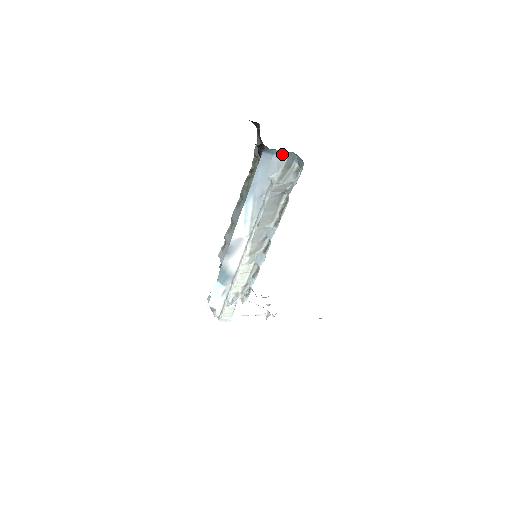
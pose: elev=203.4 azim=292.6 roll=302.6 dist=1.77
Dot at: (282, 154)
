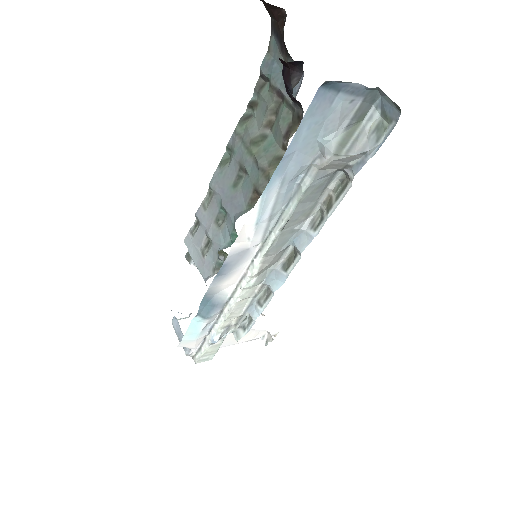
Dot at: (355, 91)
